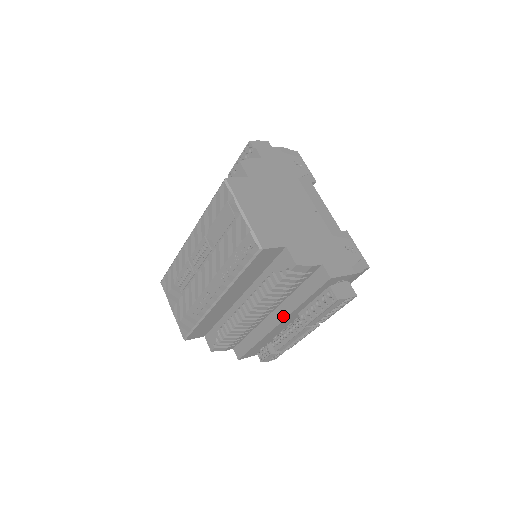
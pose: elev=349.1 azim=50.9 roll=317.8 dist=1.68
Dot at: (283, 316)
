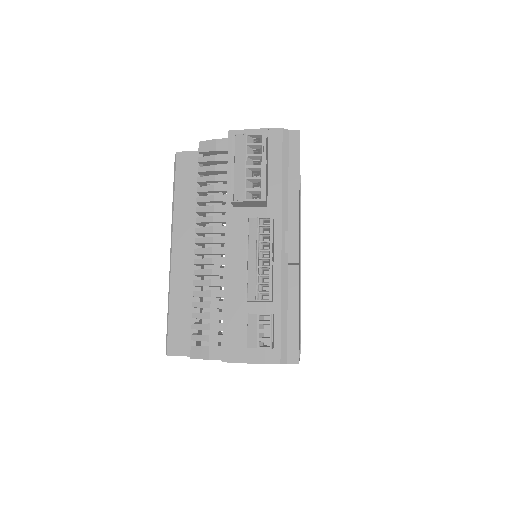
Dot at: (226, 226)
